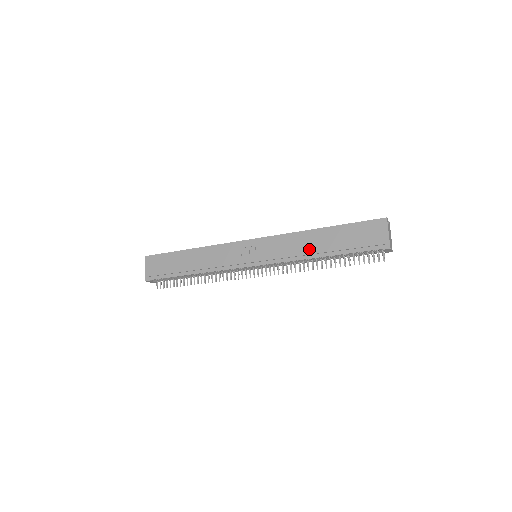
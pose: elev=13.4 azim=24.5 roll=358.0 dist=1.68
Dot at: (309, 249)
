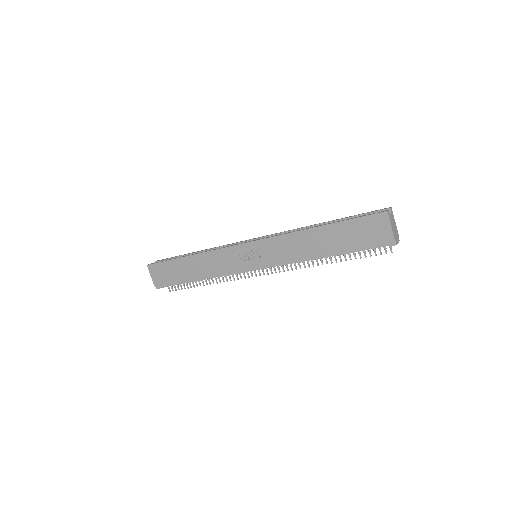
Dot at: (309, 251)
